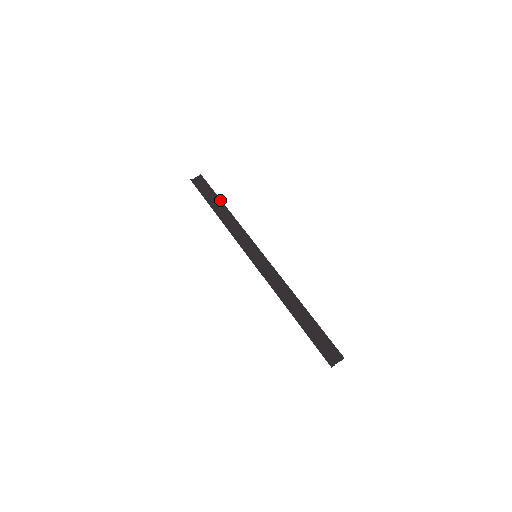
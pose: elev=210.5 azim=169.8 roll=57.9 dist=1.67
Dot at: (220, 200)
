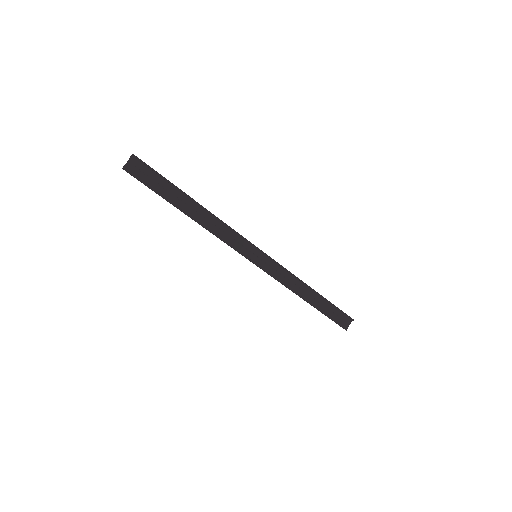
Dot at: (185, 194)
